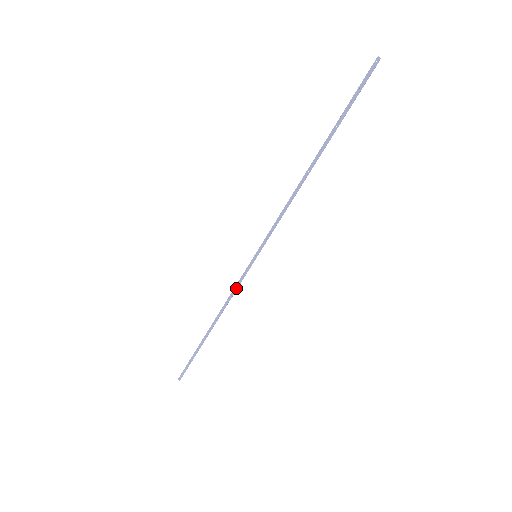
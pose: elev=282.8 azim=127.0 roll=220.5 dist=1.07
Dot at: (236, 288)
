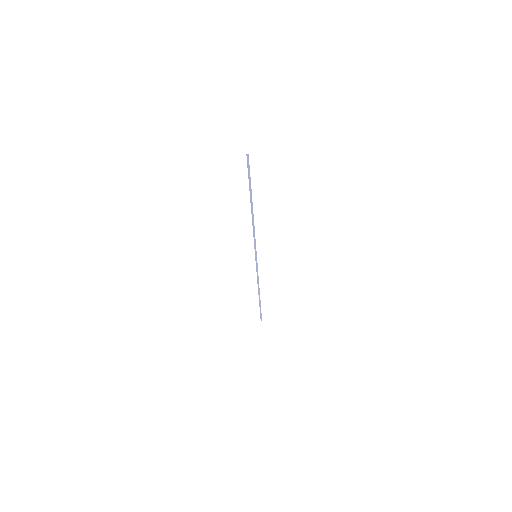
Dot at: occluded
